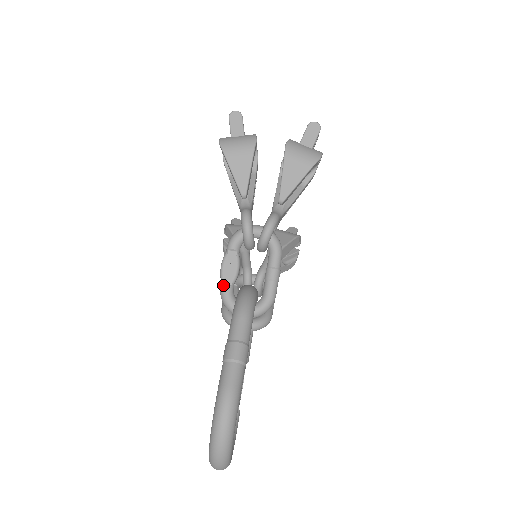
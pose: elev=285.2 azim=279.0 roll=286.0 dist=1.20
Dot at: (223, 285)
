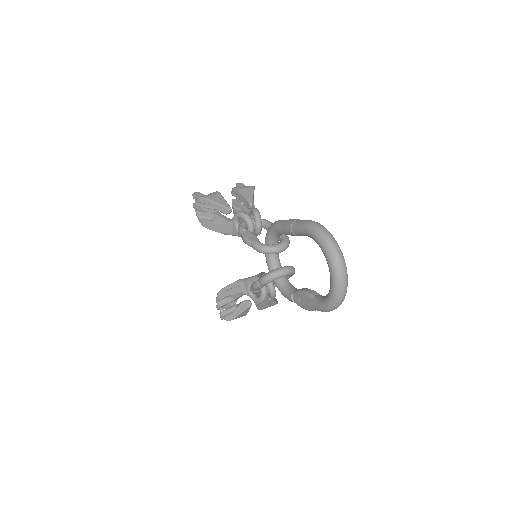
Dot at: (254, 242)
